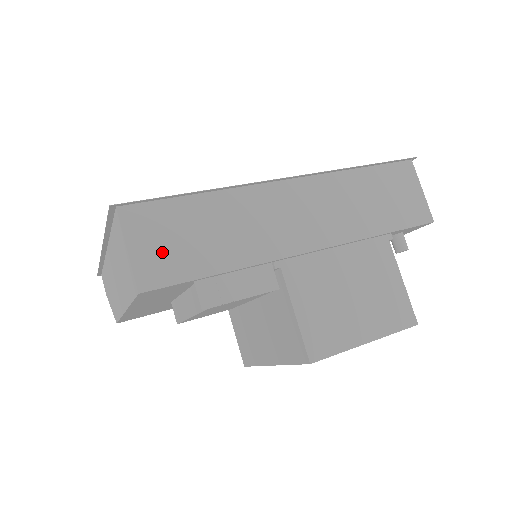
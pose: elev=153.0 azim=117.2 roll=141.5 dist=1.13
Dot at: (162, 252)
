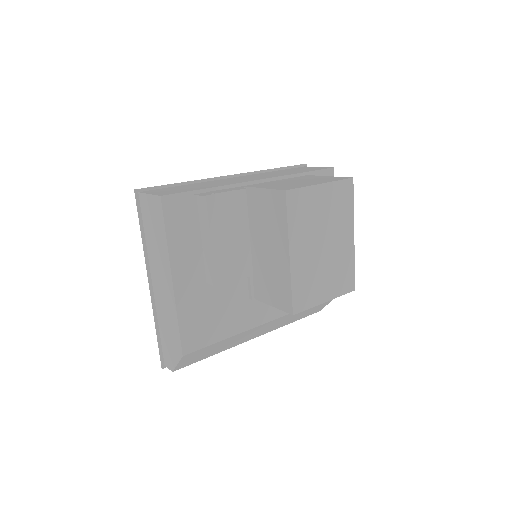
Dot at: occluded
